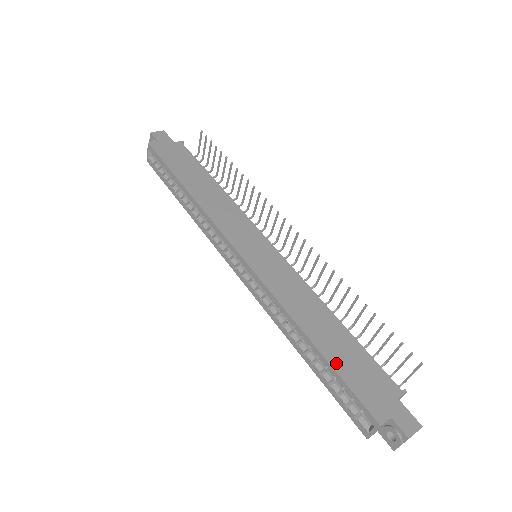
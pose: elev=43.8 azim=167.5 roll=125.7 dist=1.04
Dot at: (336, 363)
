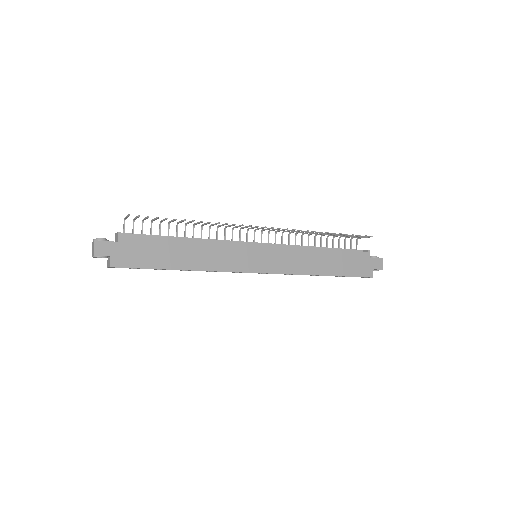
Dot at: (343, 273)
